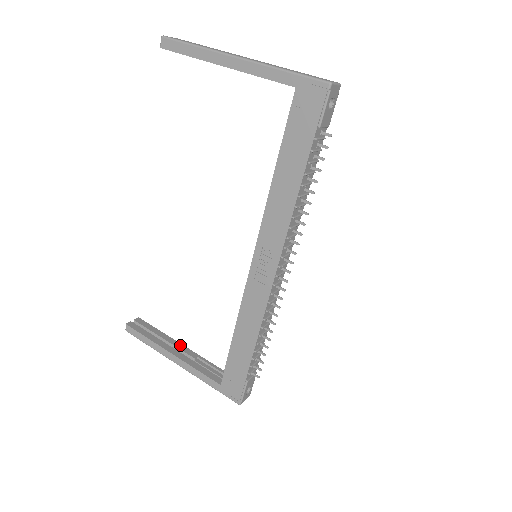
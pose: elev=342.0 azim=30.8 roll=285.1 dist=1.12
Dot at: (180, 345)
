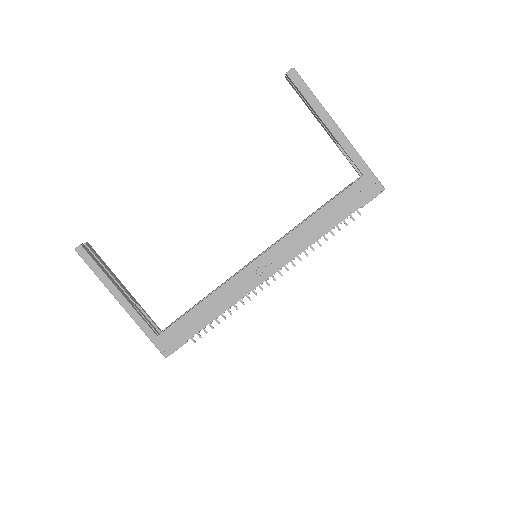
Dot at: (124, 286)
